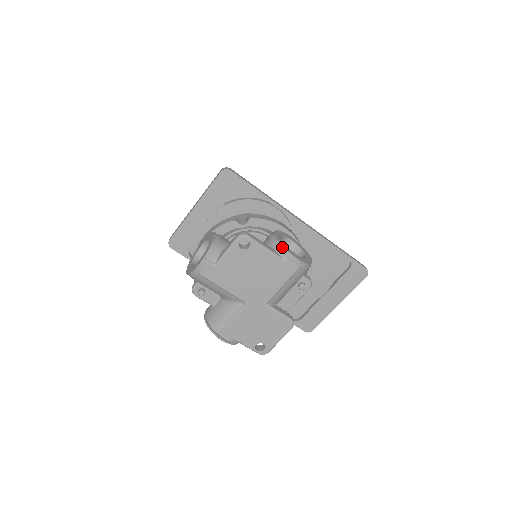
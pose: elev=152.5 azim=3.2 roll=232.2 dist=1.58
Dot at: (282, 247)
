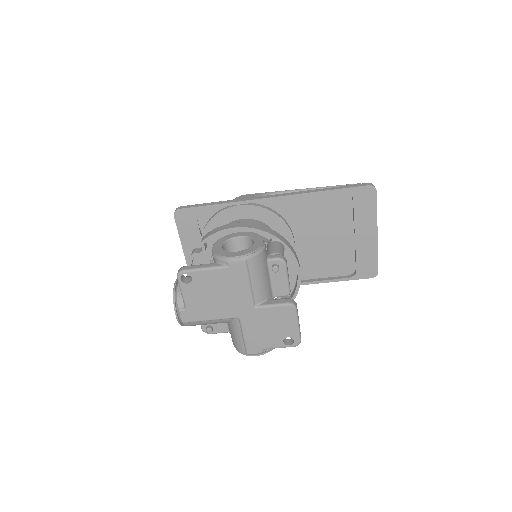
Dot at: (219, 256)
